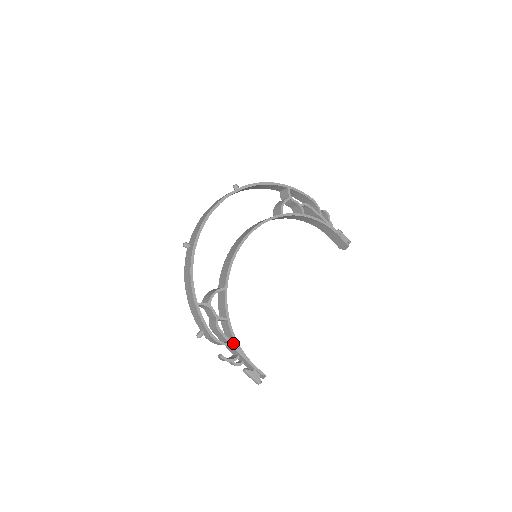
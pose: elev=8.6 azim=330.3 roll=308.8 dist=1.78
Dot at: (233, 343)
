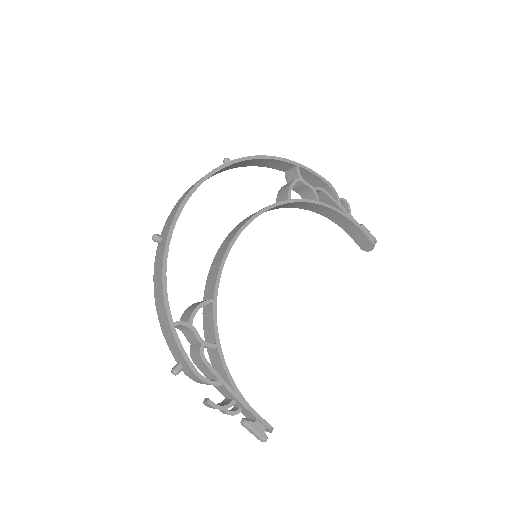
Dot at: (226, 381)
